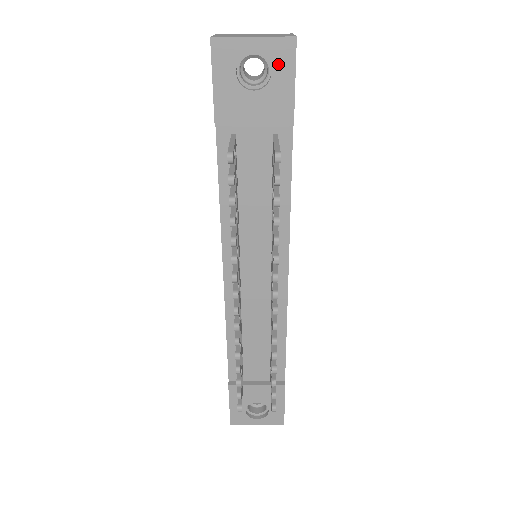
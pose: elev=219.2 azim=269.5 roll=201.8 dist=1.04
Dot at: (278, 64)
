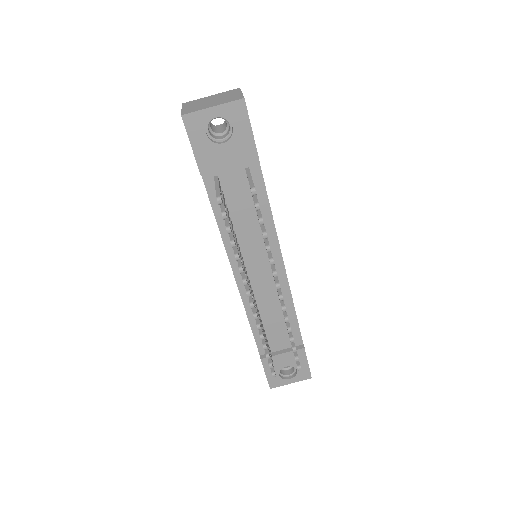
Dot at: (236, 120)
